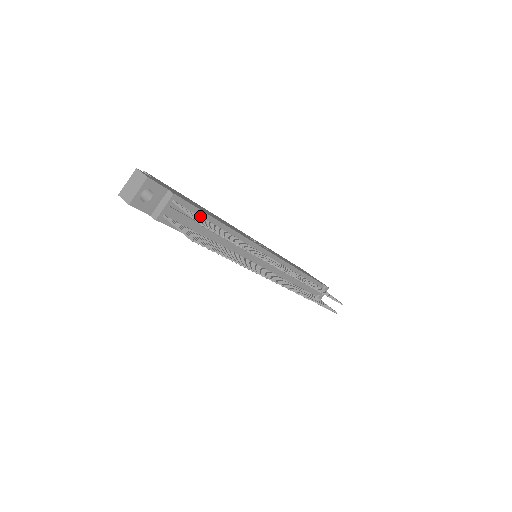
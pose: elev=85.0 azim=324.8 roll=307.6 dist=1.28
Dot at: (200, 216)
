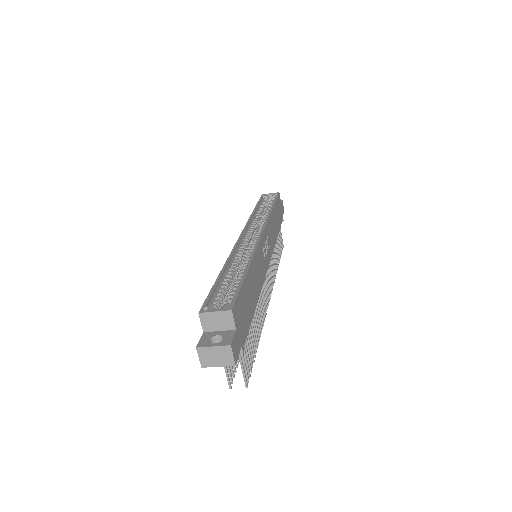
Dot at: occluded
